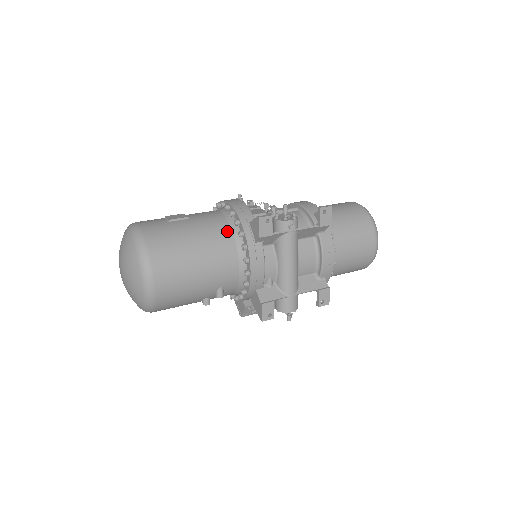
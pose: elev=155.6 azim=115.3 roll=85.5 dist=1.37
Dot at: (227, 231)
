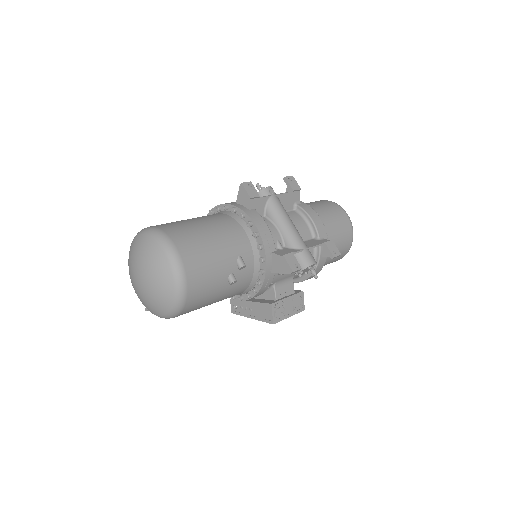
Dot at: (221, 214)
